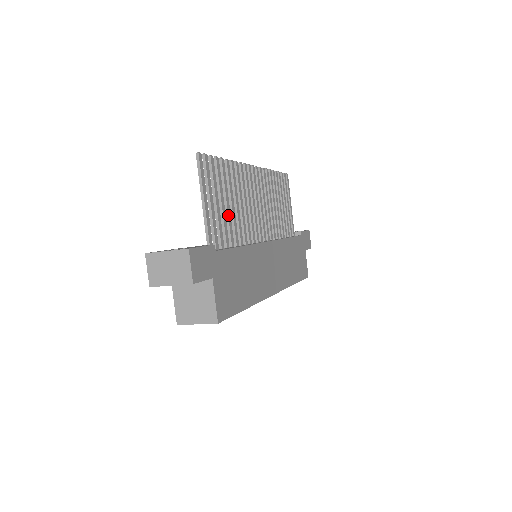
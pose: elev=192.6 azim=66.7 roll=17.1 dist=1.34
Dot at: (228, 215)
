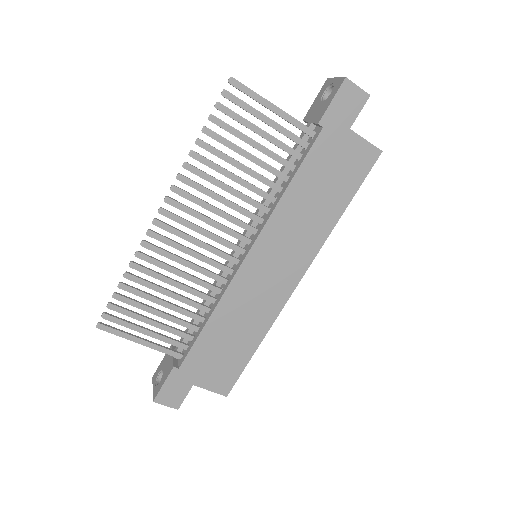
Dot at: (173, 310)
